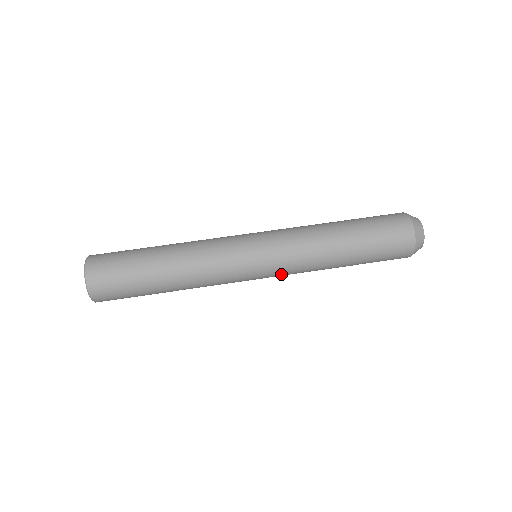
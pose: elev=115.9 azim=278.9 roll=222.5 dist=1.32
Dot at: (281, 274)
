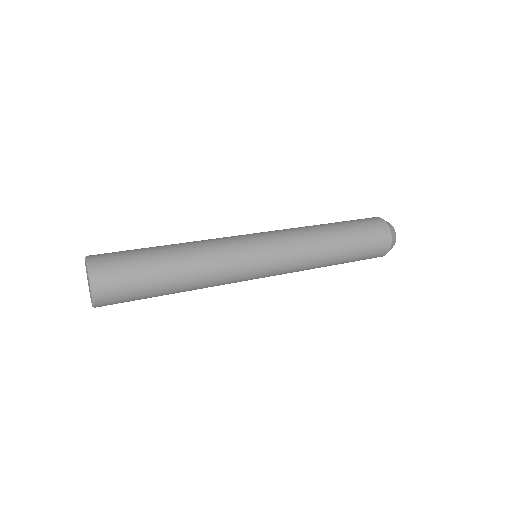
Dot at: (284, 250)
